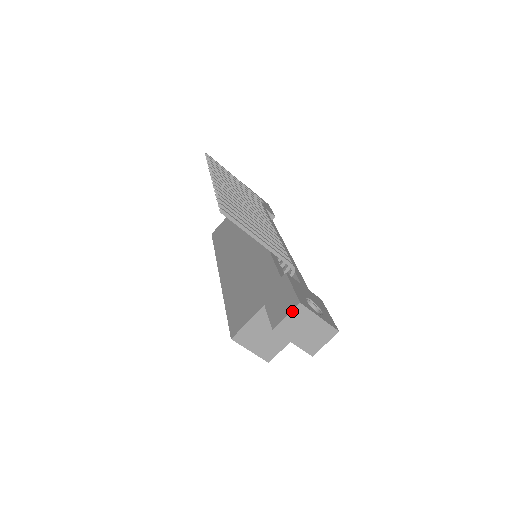
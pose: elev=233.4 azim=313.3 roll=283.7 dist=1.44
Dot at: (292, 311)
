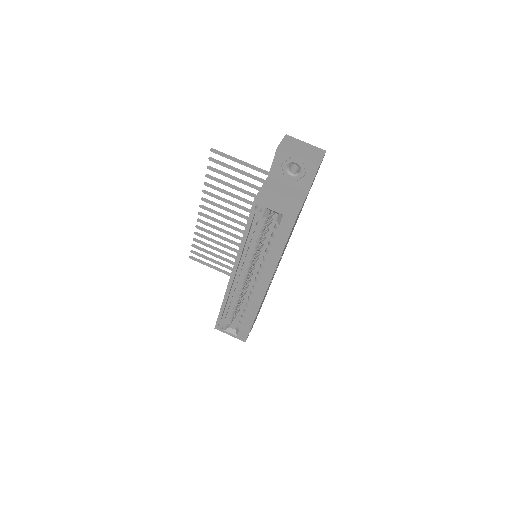
Dot at: (284, 138)
